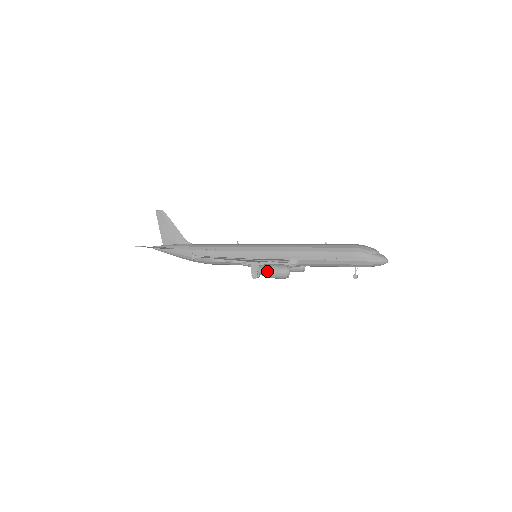
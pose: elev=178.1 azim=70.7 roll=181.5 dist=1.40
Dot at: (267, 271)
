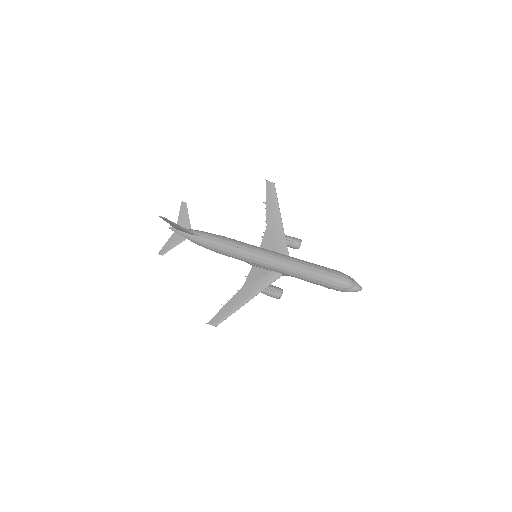
Dot at: occluded
